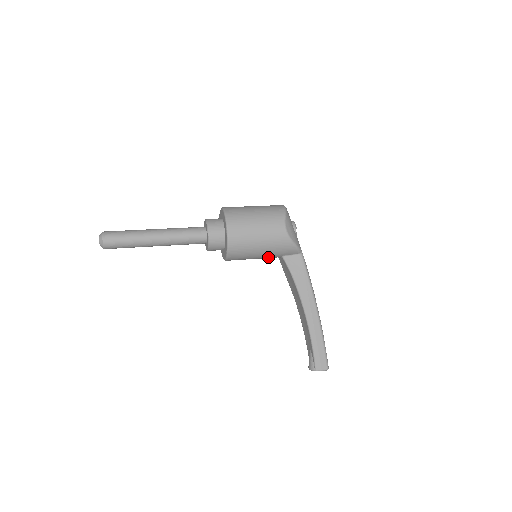
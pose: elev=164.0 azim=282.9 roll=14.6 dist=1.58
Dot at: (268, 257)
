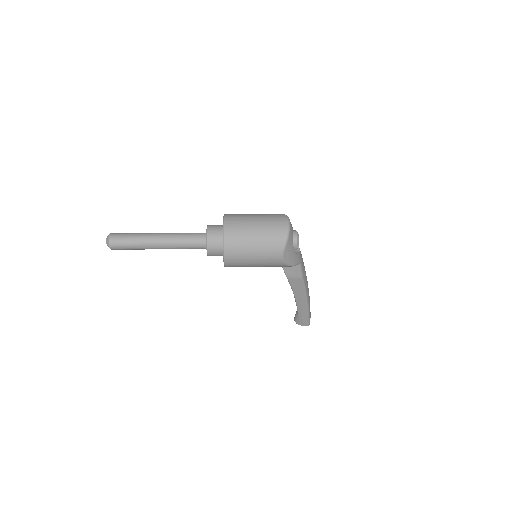
Dot at: occluded
